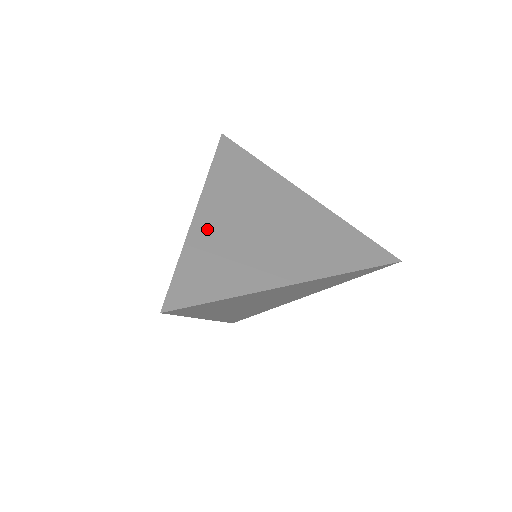
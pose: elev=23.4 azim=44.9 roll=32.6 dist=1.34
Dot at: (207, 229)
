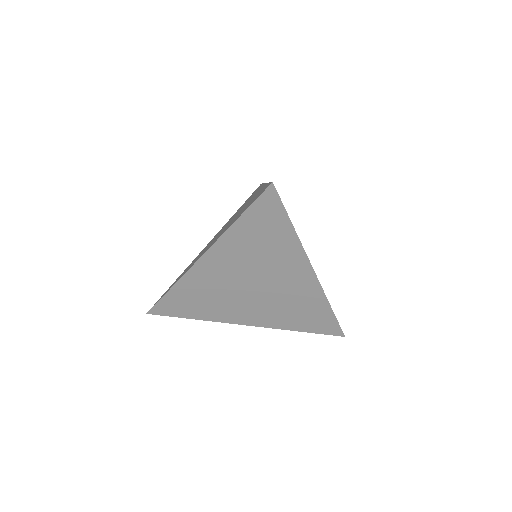
Dot at: (201, 277)
